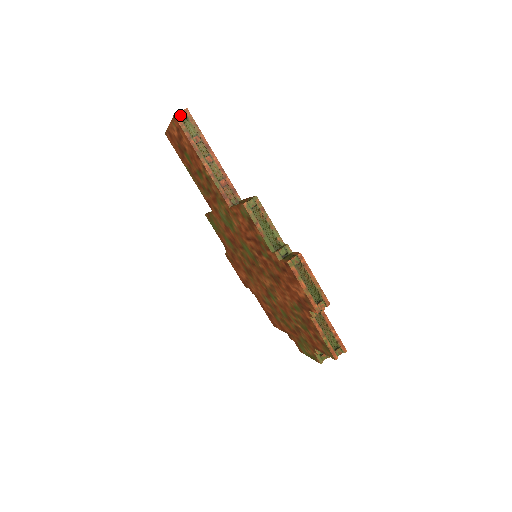
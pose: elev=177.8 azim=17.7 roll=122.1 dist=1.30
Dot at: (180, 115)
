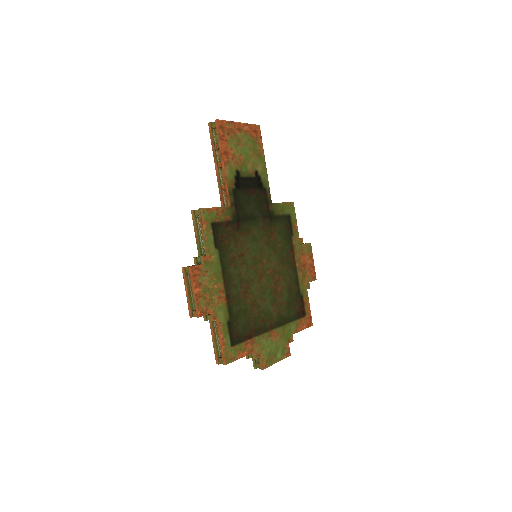
Dot at: (212, 124)
